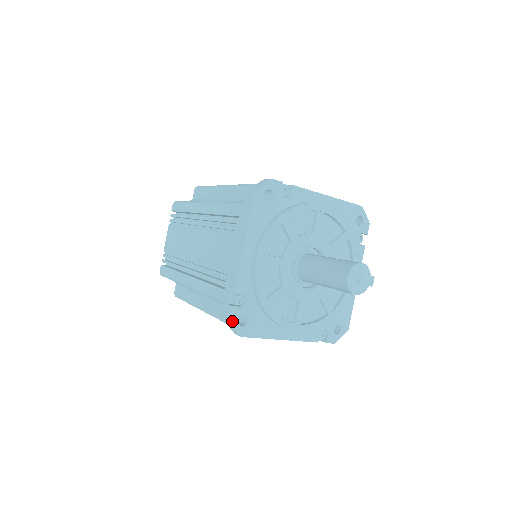
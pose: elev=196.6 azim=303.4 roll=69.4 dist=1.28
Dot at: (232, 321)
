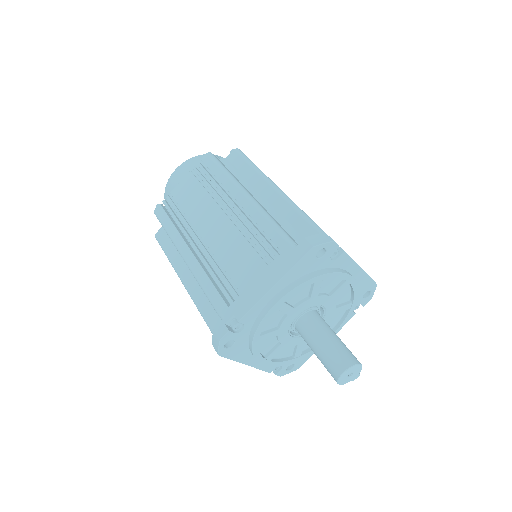
Dot at: (221, 342)
